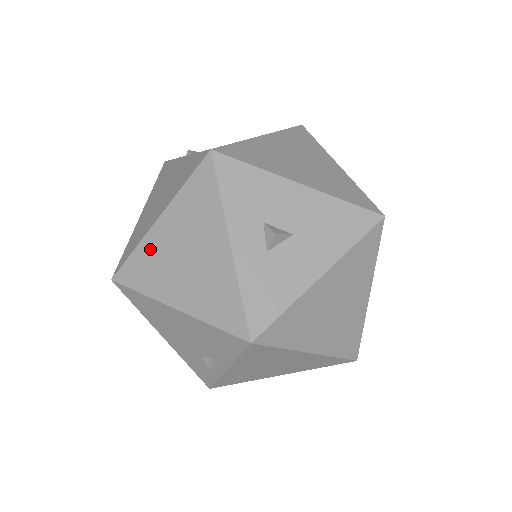
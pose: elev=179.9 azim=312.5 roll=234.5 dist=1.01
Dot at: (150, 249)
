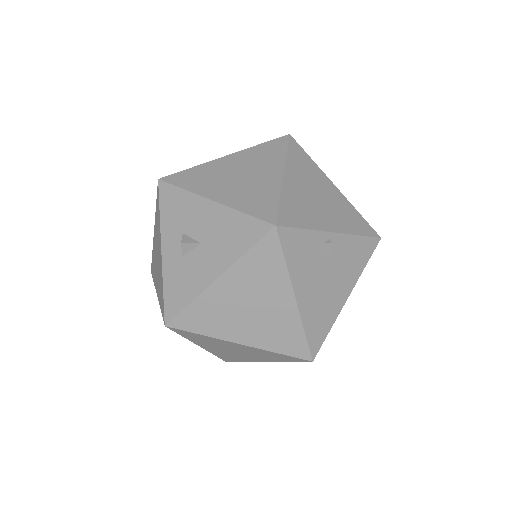
Dot at: (154, 251)
